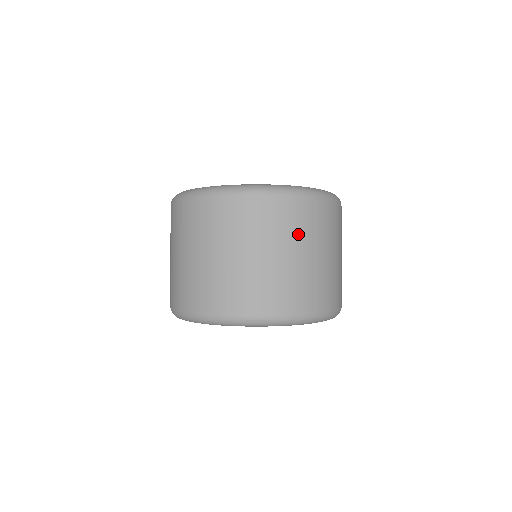
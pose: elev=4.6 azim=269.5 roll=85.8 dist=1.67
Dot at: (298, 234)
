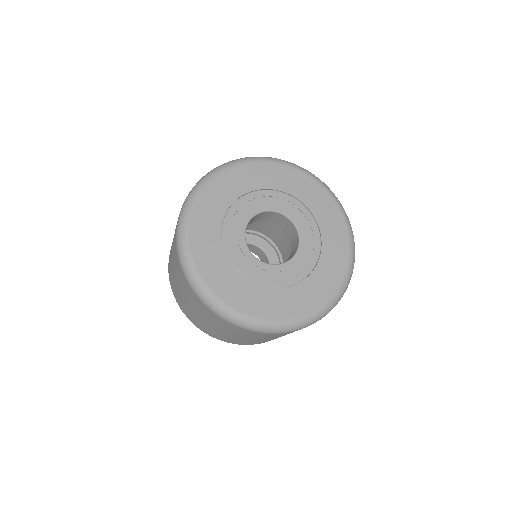
Dot at: occluded
